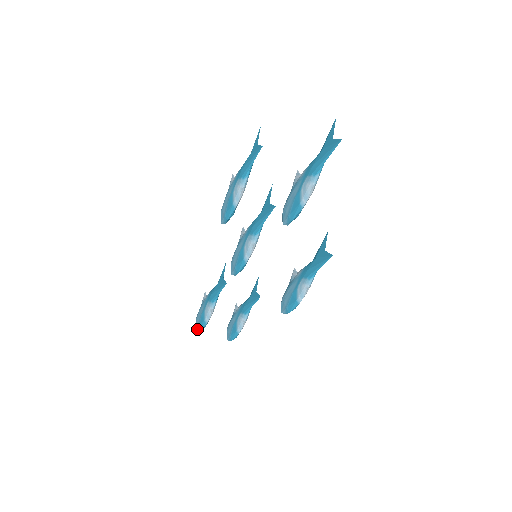
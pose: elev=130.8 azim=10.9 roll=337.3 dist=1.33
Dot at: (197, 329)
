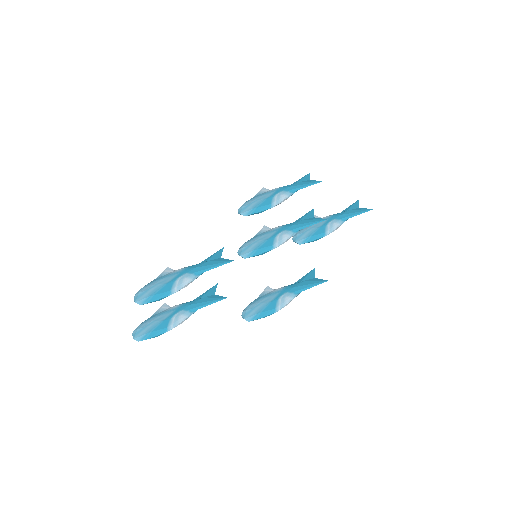
Dot at: (143, 300)
